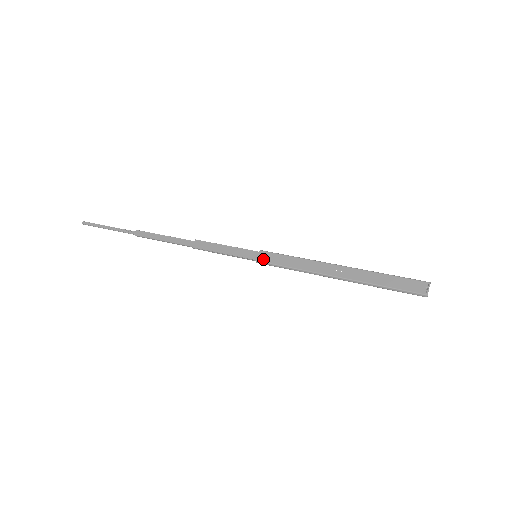
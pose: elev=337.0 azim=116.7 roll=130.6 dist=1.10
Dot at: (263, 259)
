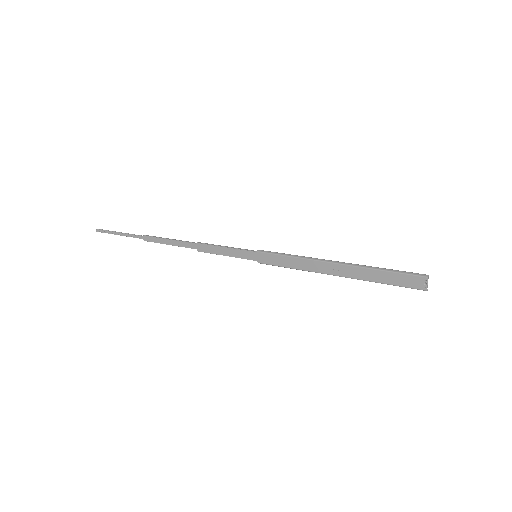
Dot at: (263, 261)
